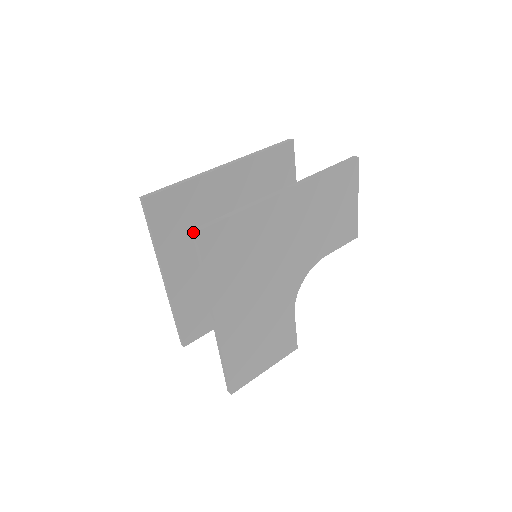
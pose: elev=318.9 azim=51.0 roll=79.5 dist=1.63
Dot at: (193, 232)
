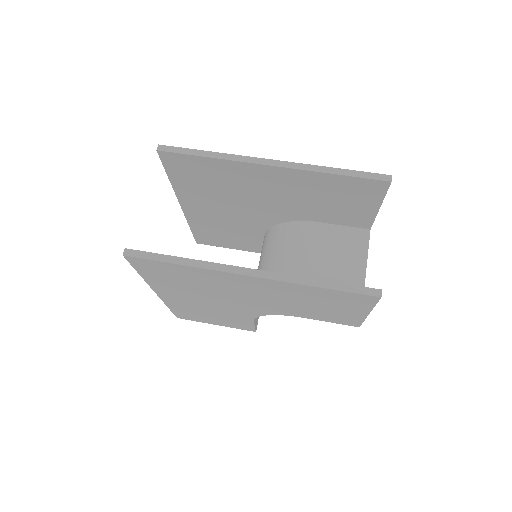
Dot at: (124, 251)
